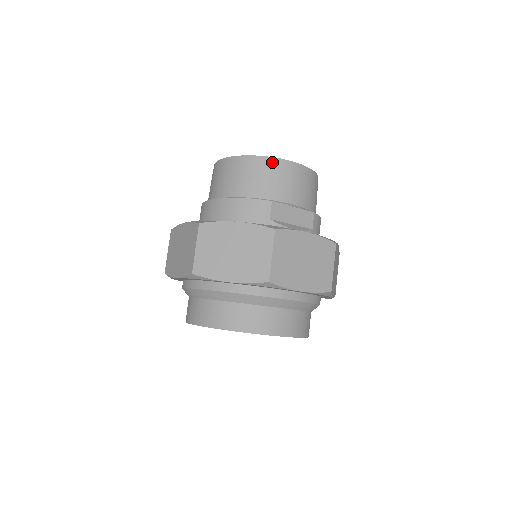
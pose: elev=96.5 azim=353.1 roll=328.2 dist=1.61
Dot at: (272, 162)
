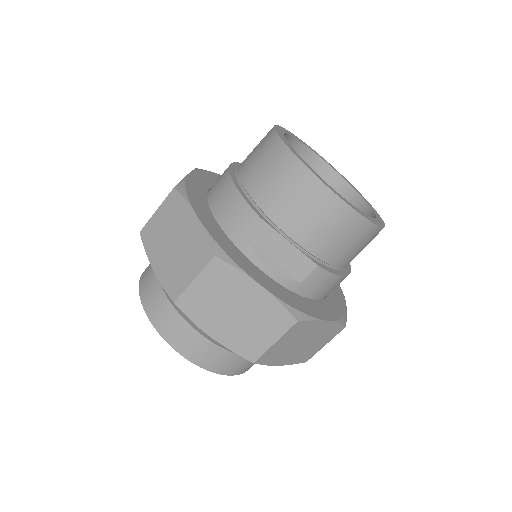
Dot at: (301, 172)
